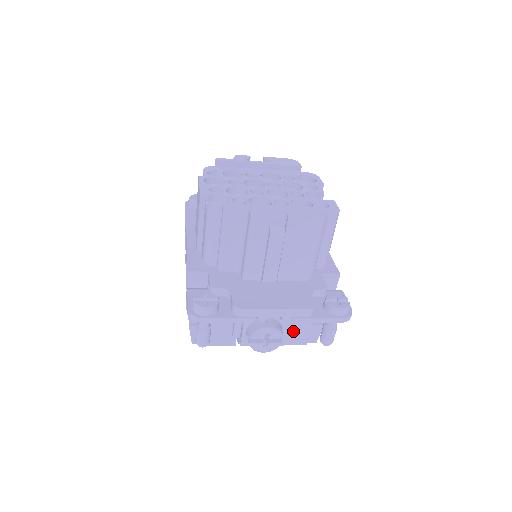
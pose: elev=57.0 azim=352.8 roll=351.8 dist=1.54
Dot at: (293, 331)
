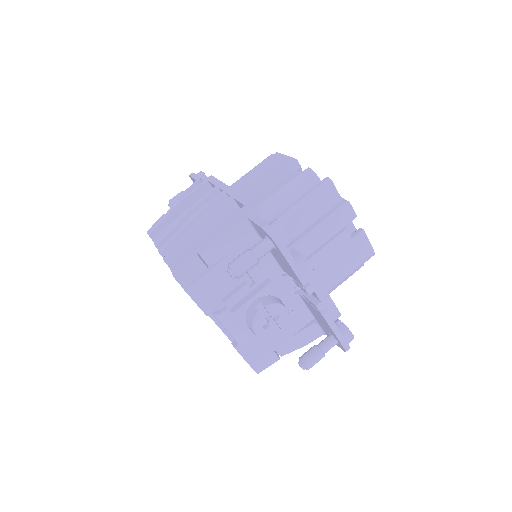
Dot at: (260, 343)
